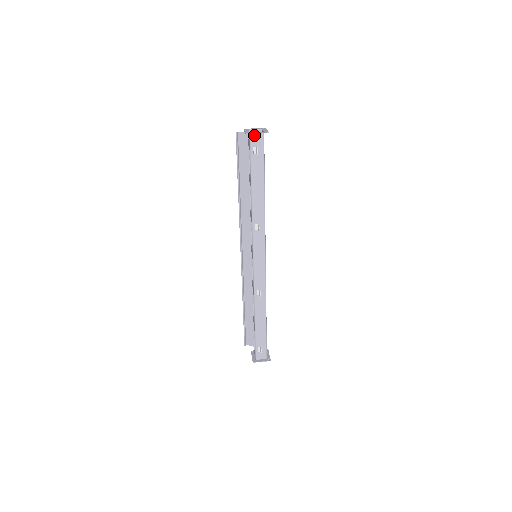
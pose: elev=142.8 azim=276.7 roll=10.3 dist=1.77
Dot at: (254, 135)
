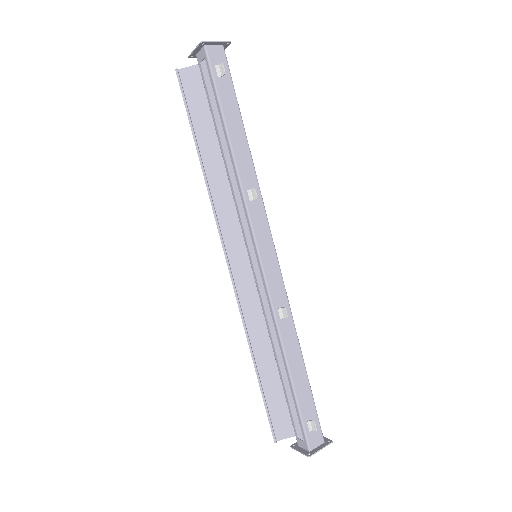
Dot at: (211, 48)
